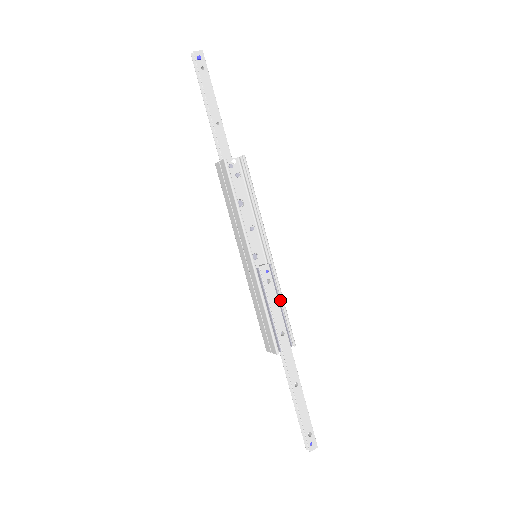
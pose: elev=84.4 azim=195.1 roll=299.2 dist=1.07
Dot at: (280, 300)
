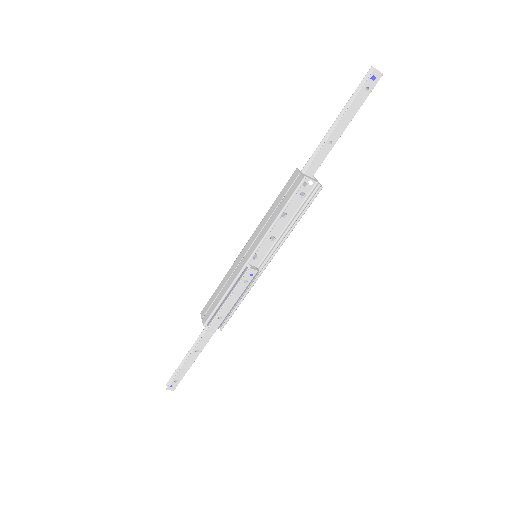
Dot at: (241, 297)
